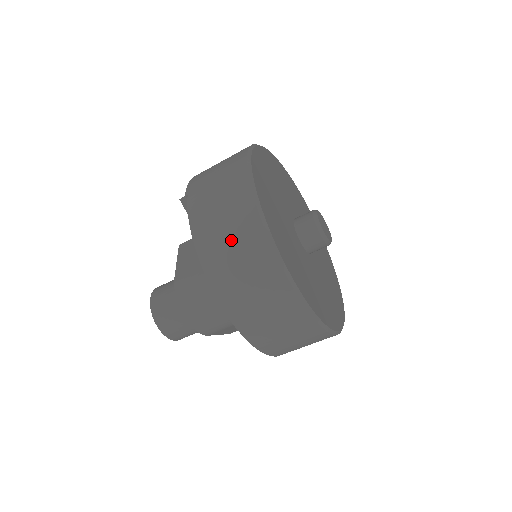
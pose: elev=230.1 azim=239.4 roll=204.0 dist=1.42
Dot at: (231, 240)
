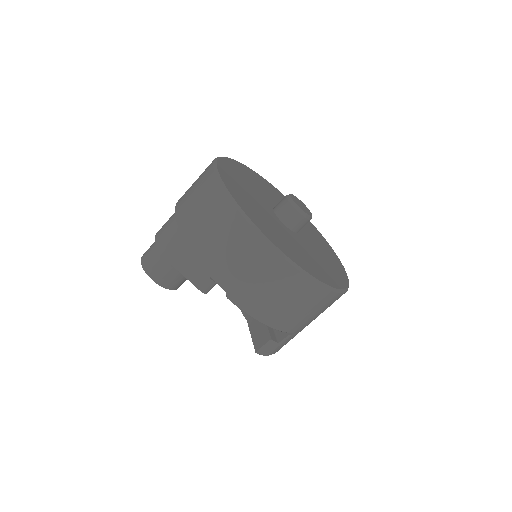
Dot at: occluded
